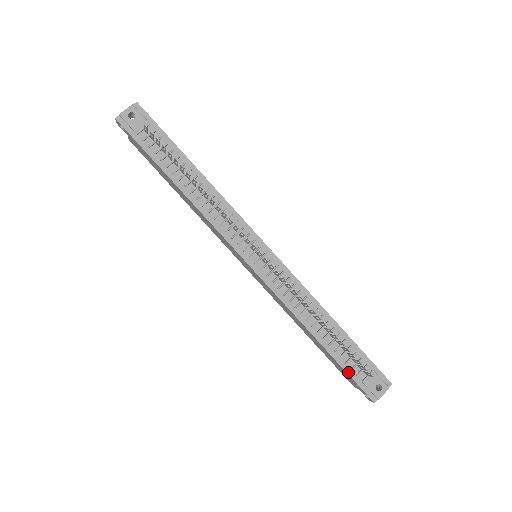
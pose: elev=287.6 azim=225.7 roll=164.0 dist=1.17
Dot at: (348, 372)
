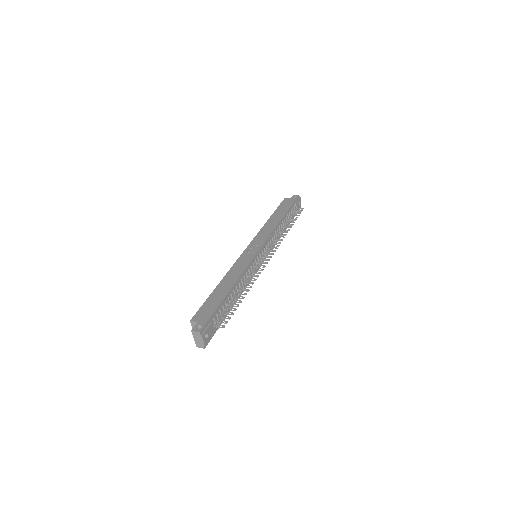
Dot at: occluded
